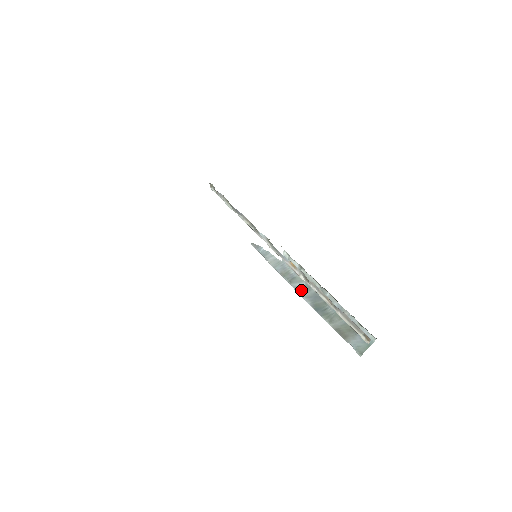
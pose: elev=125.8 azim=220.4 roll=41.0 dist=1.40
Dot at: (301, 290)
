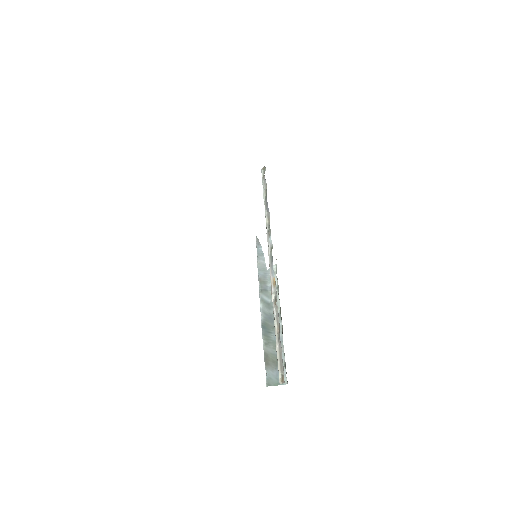
Dot at: (264, 303)
